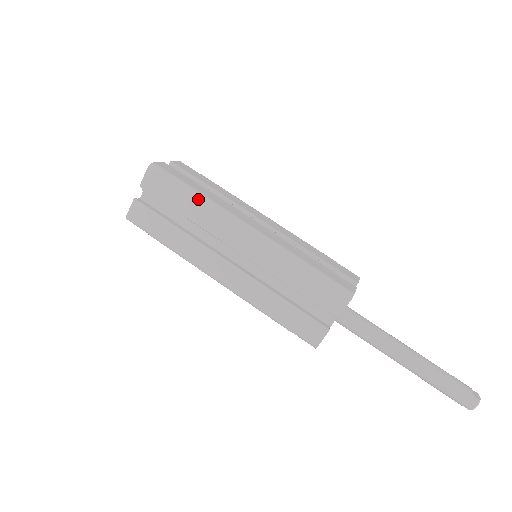
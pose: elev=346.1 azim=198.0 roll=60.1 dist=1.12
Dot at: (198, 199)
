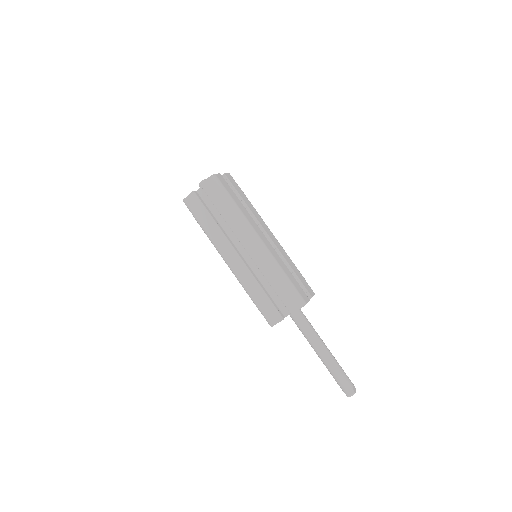
Dot at: (235, 209)
